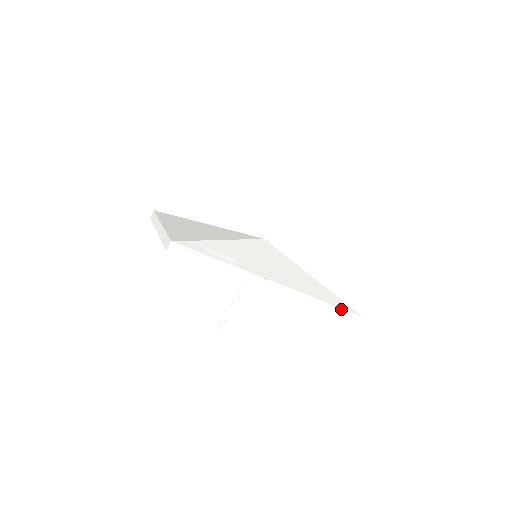
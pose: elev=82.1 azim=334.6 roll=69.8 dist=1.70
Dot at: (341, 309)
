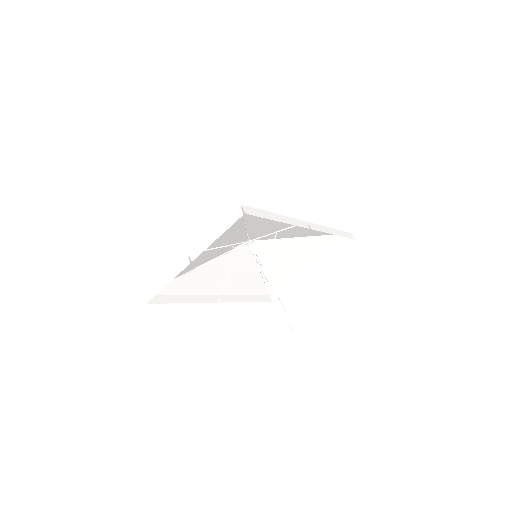
Dot at: (341, 231)
